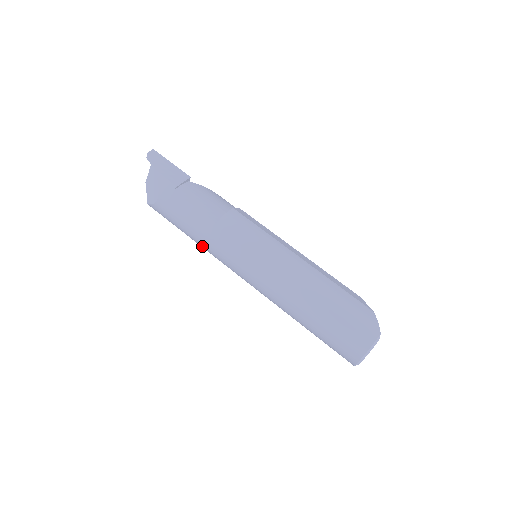
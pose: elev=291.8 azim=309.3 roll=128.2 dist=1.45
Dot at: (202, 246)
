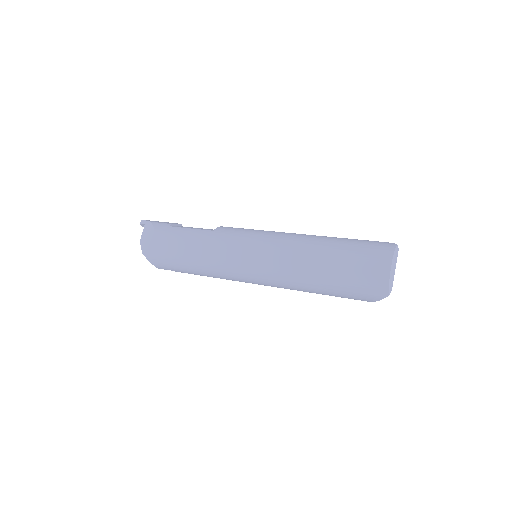
Dot at: (202, 261)
